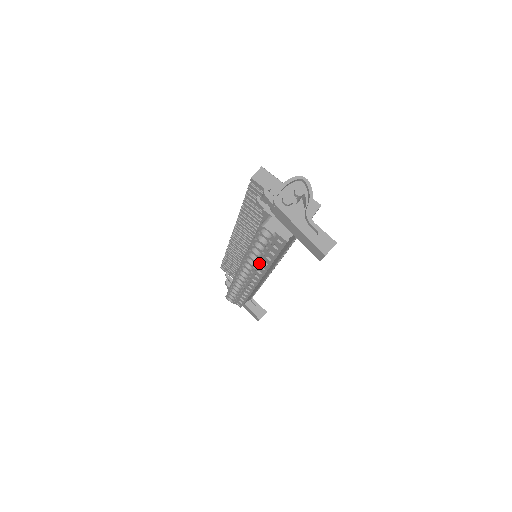
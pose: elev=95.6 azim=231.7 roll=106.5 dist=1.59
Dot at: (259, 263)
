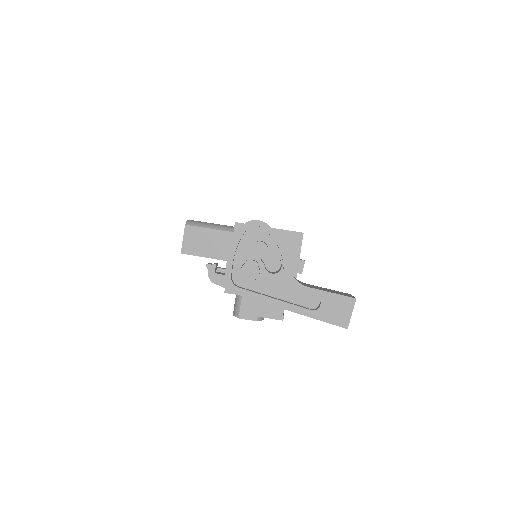
Dot at: occluded
